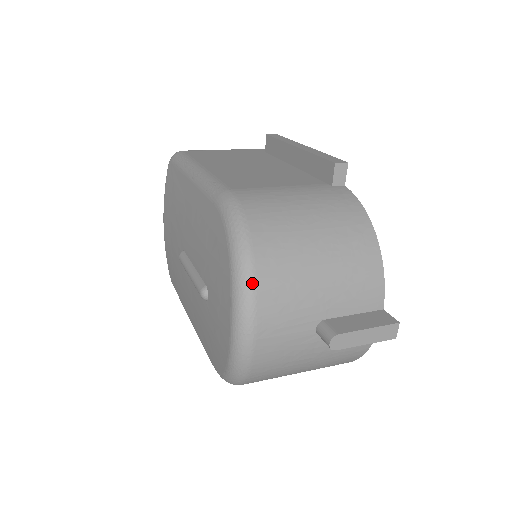
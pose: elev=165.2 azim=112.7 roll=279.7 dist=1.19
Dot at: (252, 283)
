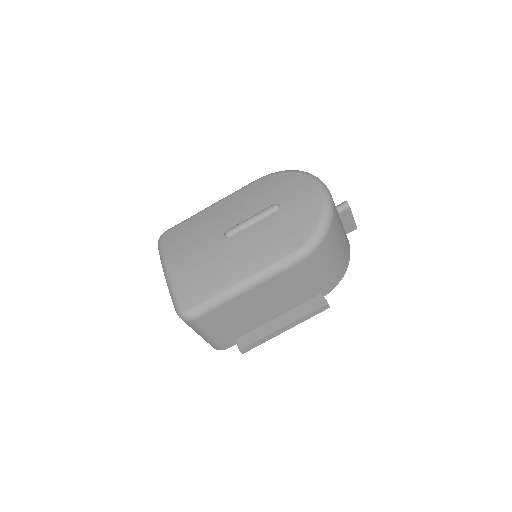
Dot at: occluded
